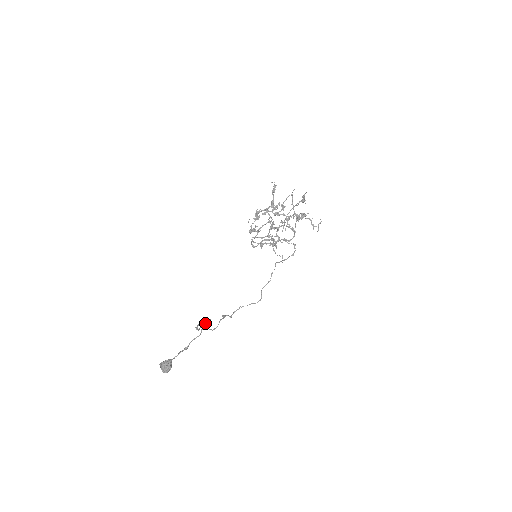
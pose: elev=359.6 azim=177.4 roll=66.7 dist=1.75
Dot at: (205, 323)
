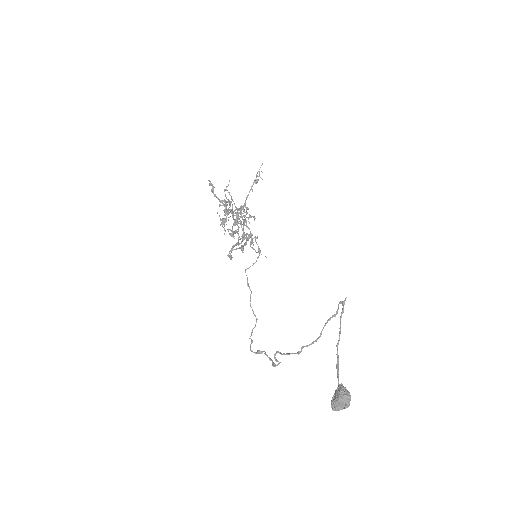
Dot at: (343, 307)
